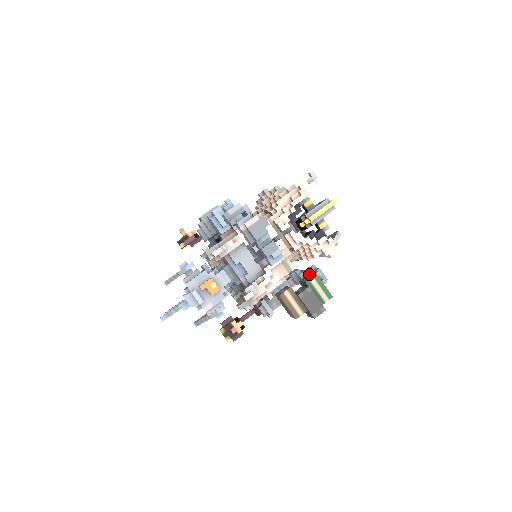
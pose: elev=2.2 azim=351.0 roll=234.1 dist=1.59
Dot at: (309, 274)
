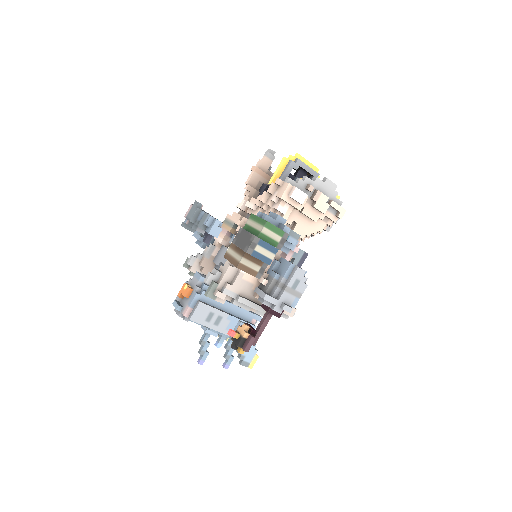
Dot at: occluded
